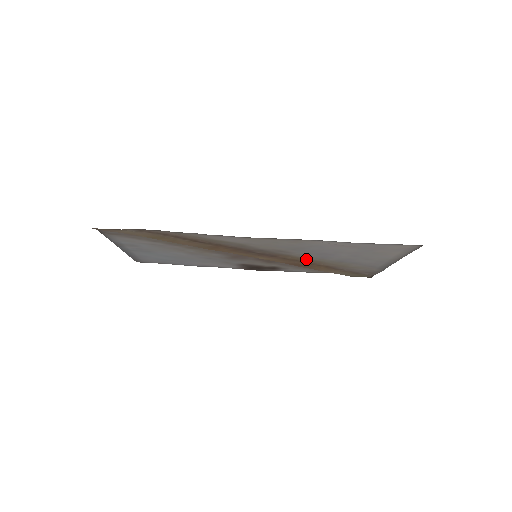
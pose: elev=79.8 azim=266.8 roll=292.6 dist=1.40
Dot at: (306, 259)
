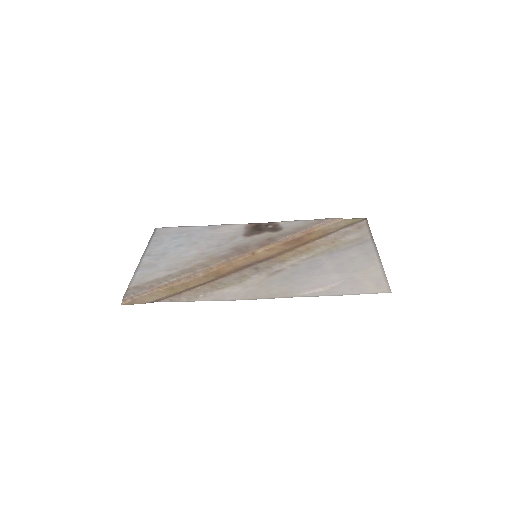
Dot at: (300, 253)
